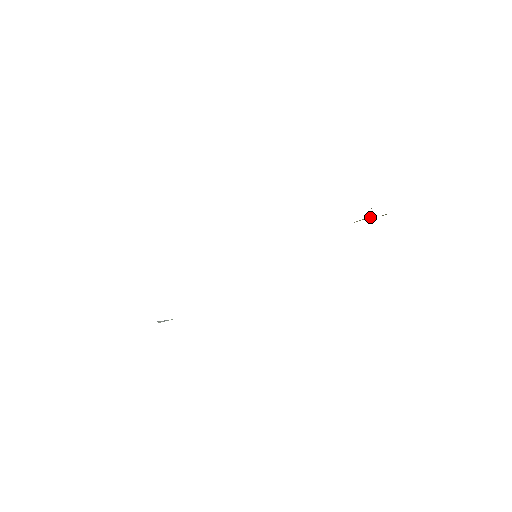
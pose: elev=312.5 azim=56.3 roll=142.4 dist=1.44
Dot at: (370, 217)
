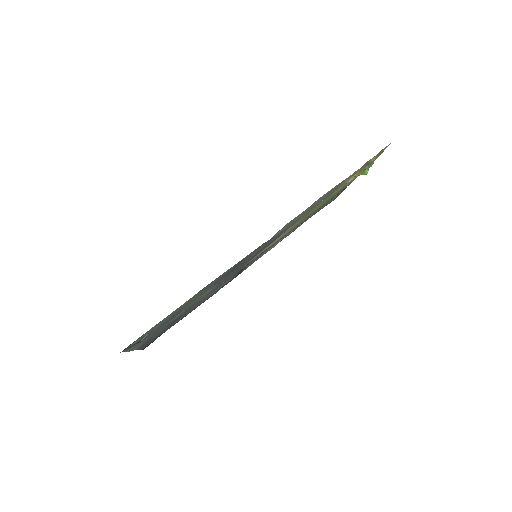
Dot at: (361, 171)
